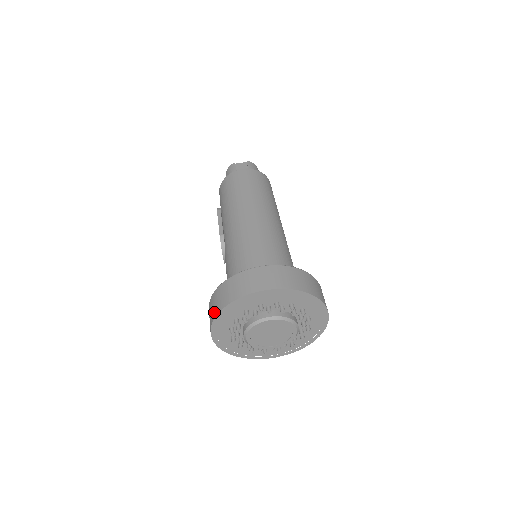
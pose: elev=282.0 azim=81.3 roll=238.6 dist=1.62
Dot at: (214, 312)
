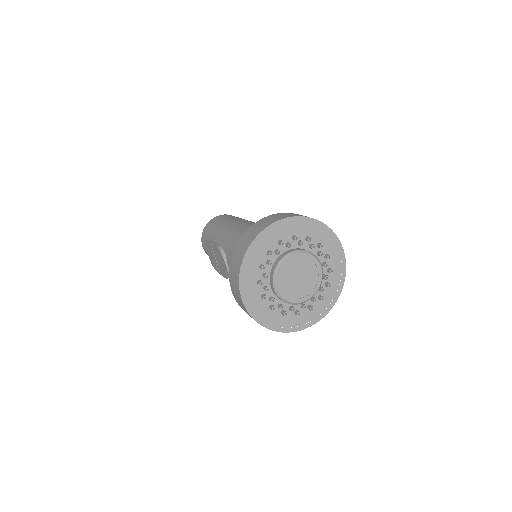
Dot at: (238, 265)
